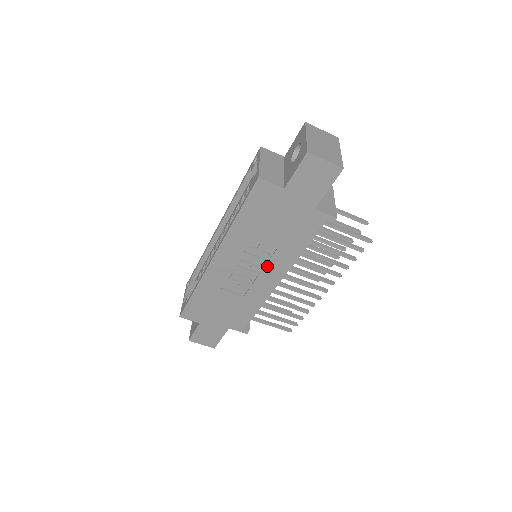
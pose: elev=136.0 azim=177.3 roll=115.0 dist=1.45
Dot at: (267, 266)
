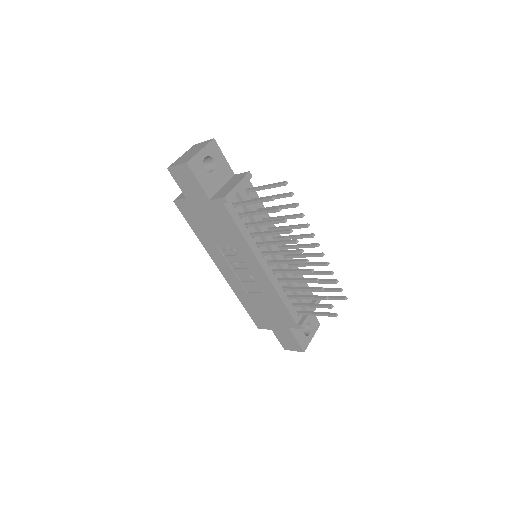
Dot at: (243, 260)
